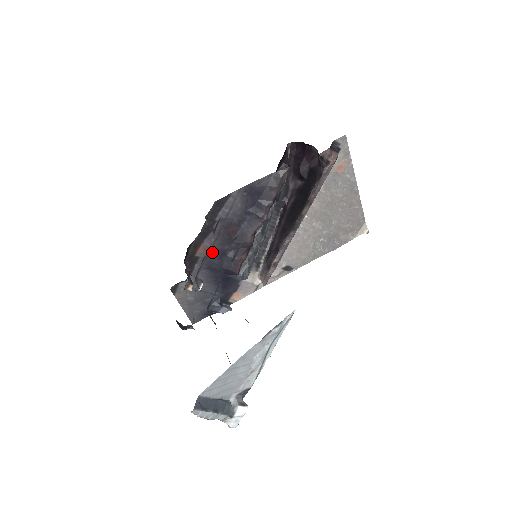
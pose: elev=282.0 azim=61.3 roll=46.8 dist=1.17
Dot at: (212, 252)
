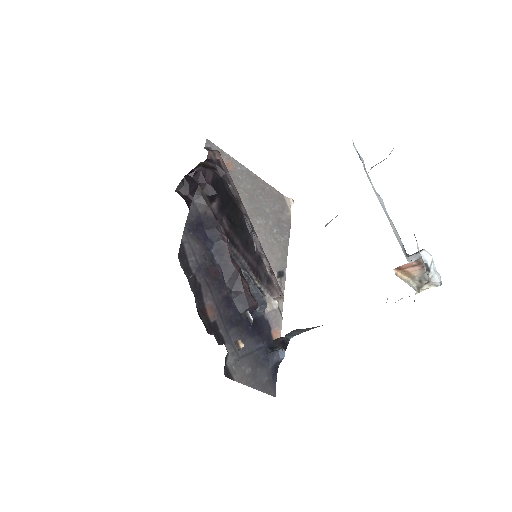
Dot at: (219, 307)
